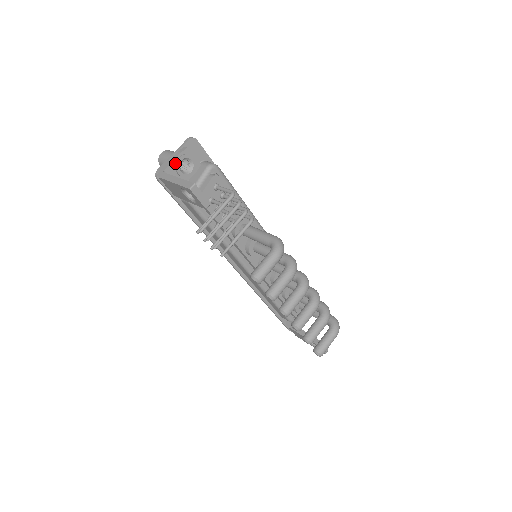
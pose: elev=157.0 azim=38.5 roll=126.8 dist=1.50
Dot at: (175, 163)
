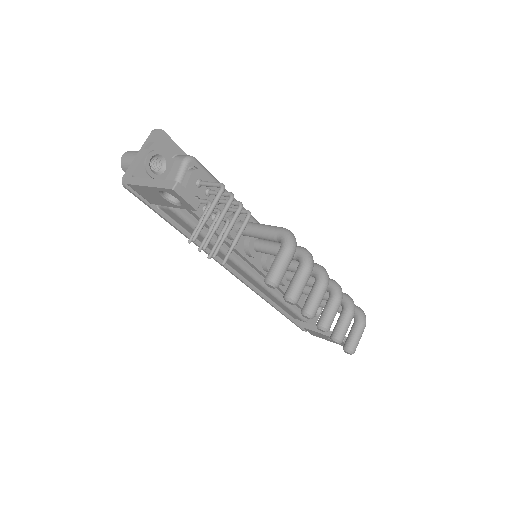
Dot at: (143, 163)
